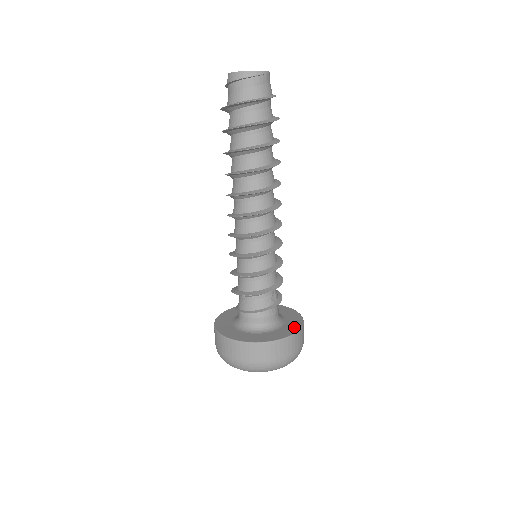
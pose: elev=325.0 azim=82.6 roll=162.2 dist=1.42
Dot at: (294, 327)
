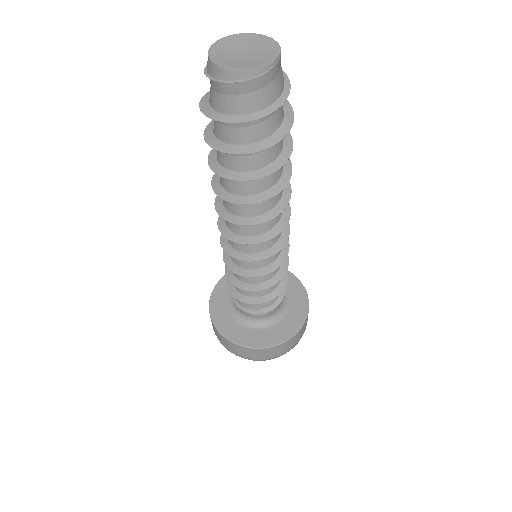
Dot at: (296, 321)
